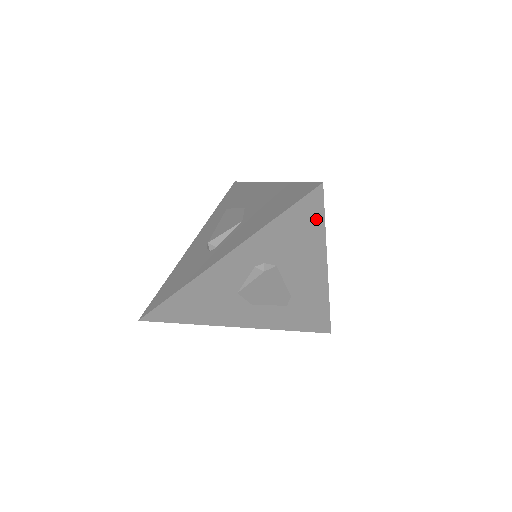
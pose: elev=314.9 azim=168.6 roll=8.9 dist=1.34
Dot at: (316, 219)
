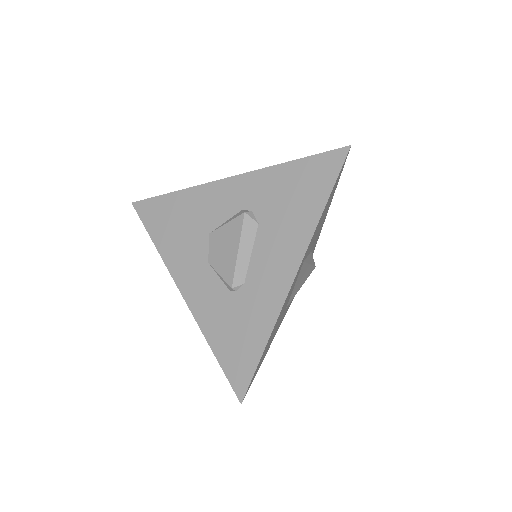
Dot at: (324, 187)
